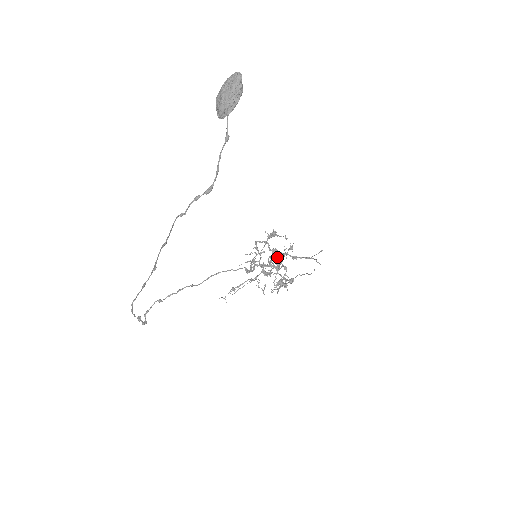
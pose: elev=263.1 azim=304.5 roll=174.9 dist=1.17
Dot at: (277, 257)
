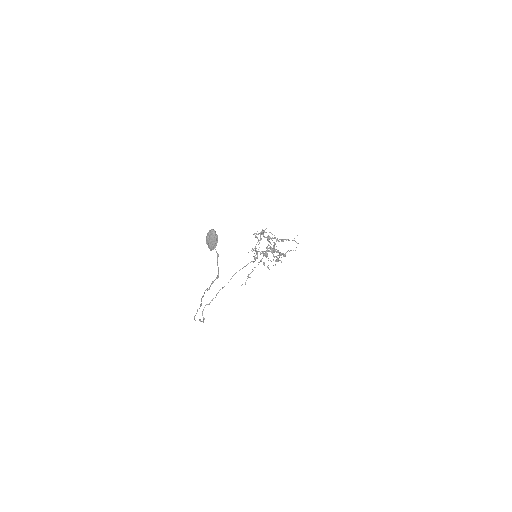
Dot at: (271, 239)
